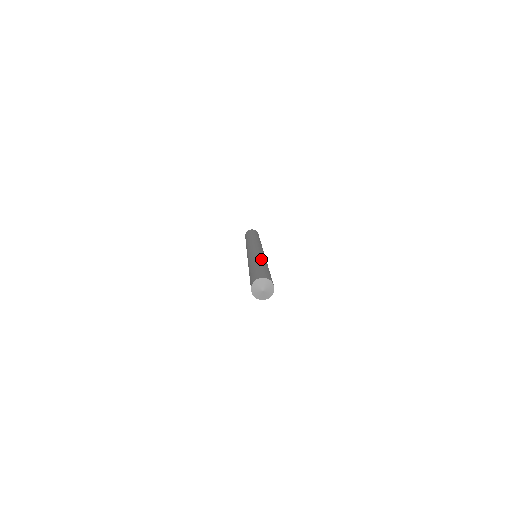
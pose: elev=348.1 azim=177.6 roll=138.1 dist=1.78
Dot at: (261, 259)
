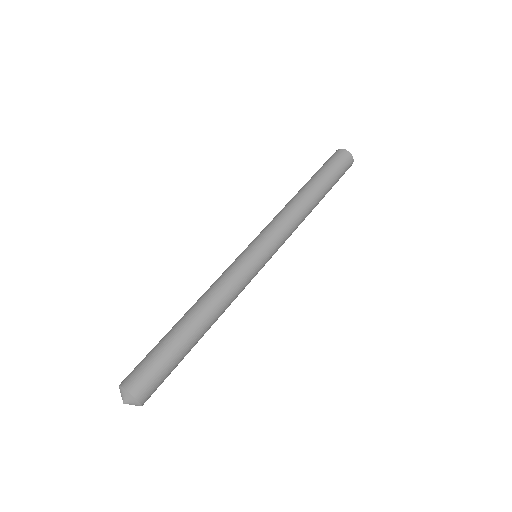
Dot at: (214, 316)
